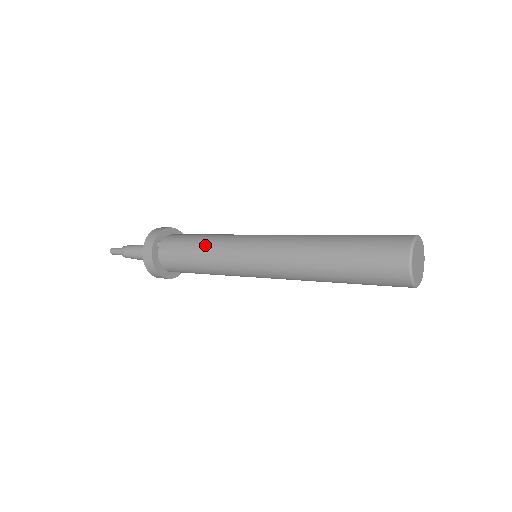
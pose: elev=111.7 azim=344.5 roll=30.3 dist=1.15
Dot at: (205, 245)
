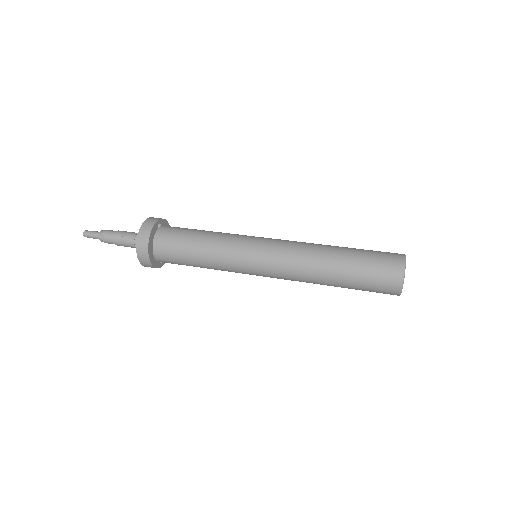
Dot at: (214, 232)
